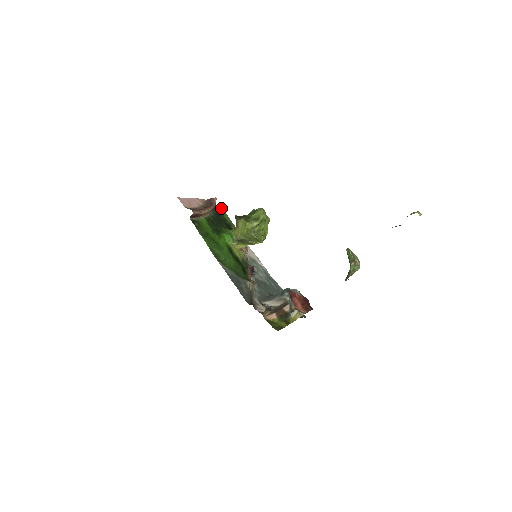
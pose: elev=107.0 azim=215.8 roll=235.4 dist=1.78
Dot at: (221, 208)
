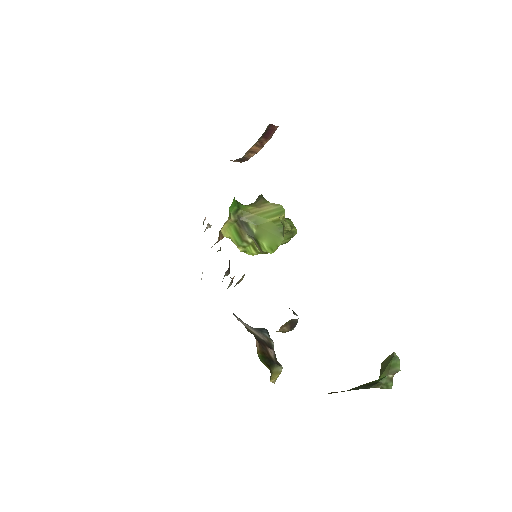
Dot at: occluded
